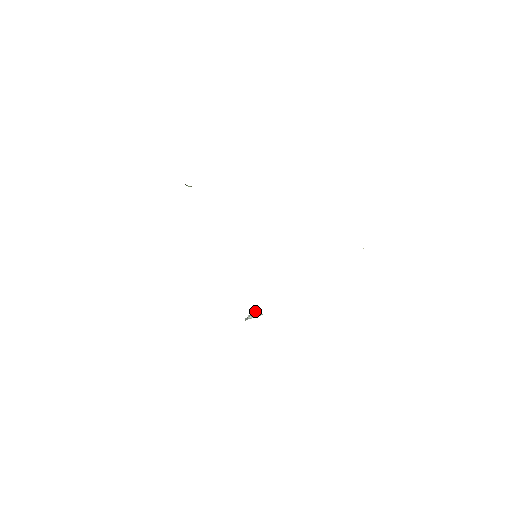
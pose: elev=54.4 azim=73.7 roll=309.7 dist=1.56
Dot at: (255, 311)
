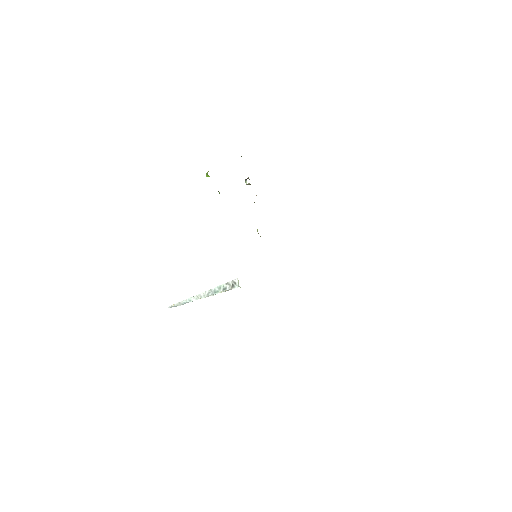
Dot at: (225, 283)
